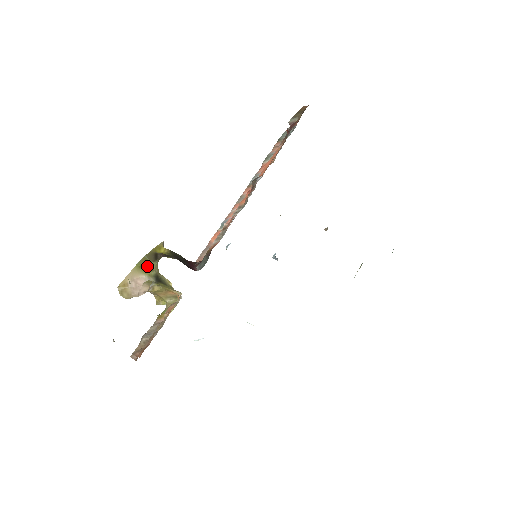
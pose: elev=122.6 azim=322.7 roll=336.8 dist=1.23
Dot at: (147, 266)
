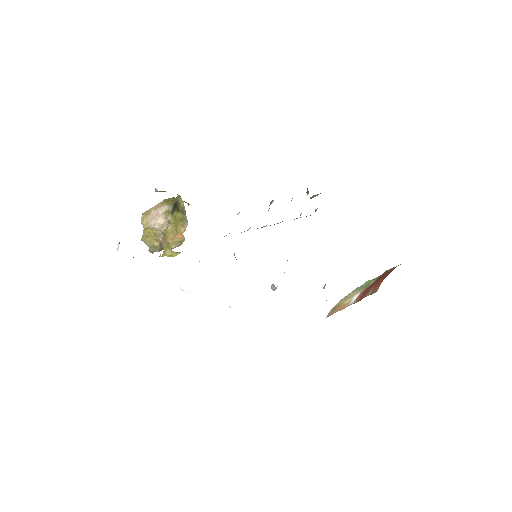
Dot at: (171, 199)
